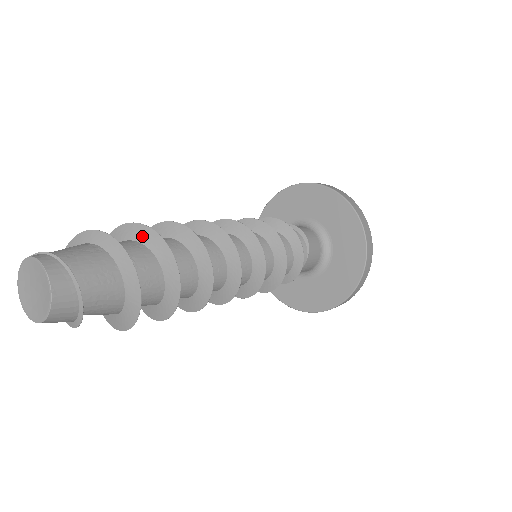
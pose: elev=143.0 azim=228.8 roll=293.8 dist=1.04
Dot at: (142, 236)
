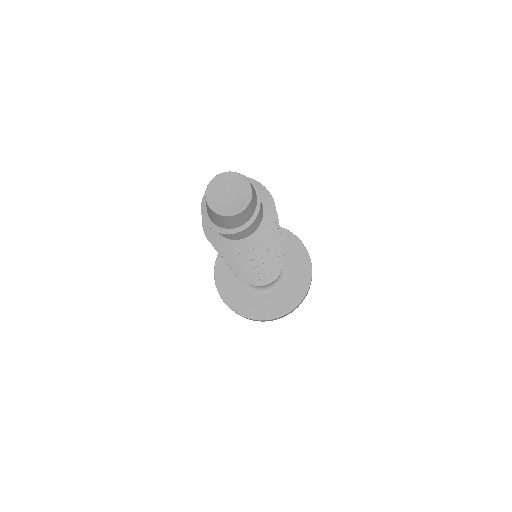
Dot at: occluded
